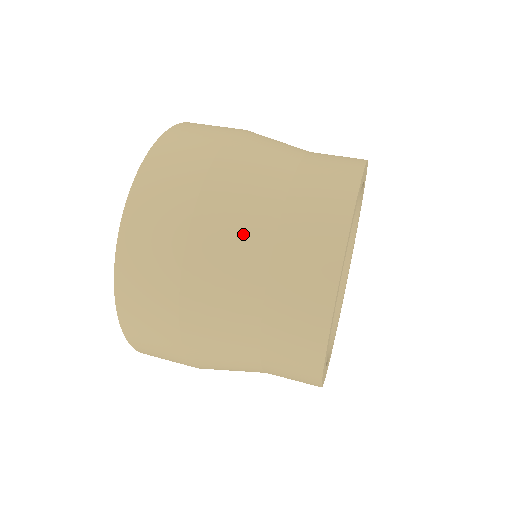
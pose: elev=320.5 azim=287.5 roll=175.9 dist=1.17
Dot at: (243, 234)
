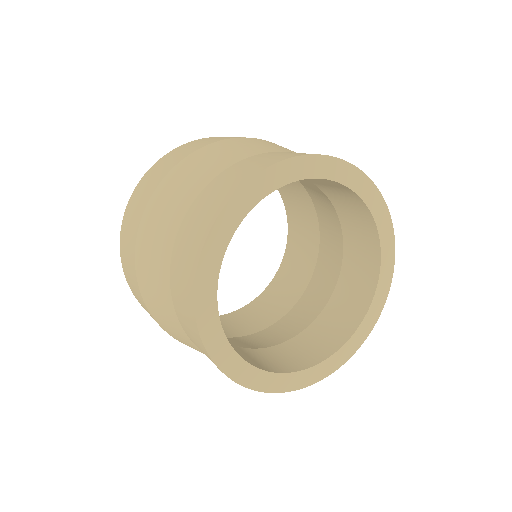
Dot at: occluded
